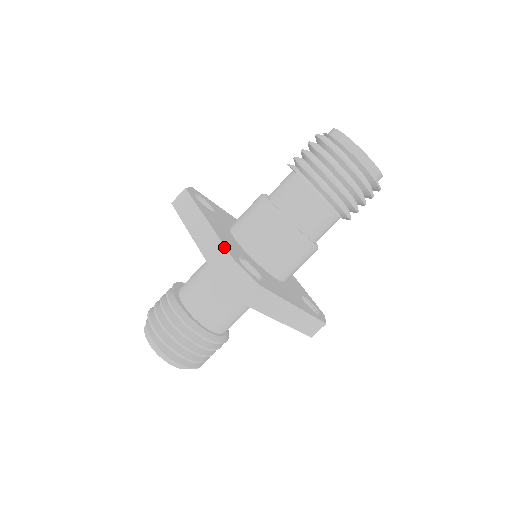
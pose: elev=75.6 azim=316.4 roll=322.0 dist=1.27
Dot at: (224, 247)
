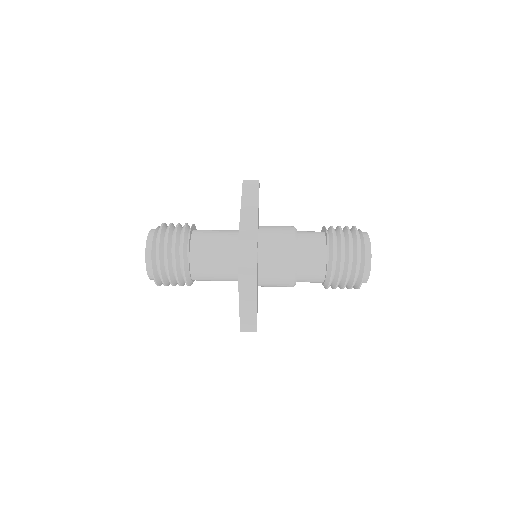
Dot at: (257, 229)
